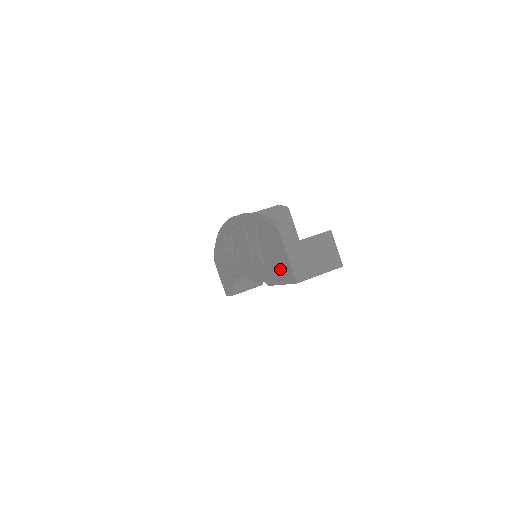
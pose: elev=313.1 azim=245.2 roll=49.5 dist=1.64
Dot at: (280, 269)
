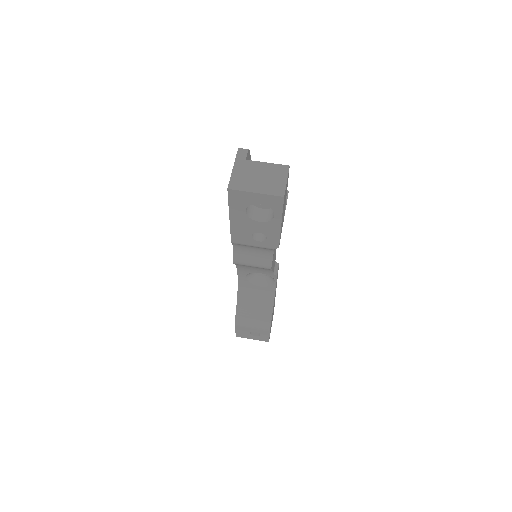
Dot at: occluded
